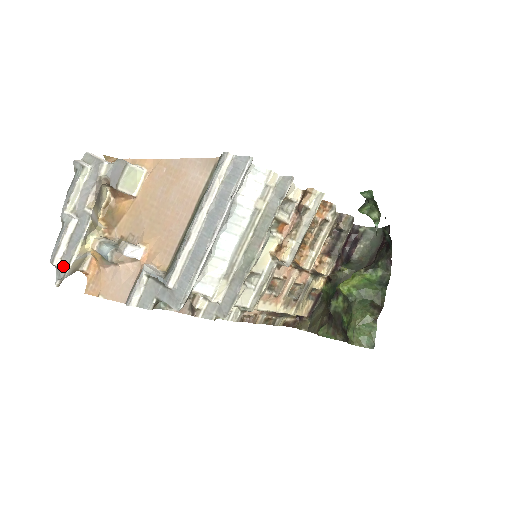
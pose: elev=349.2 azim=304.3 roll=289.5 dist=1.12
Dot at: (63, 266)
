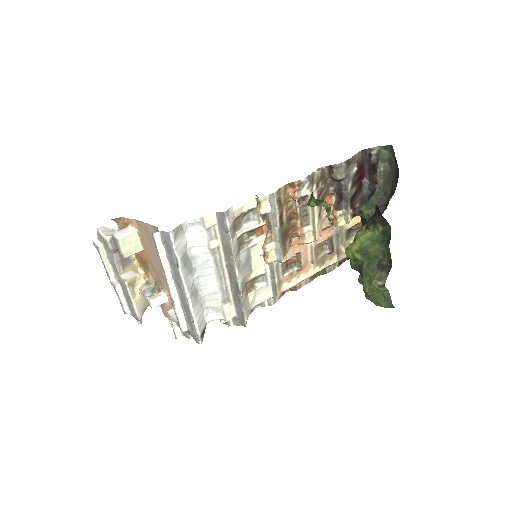
Dot at: (133, 314)
